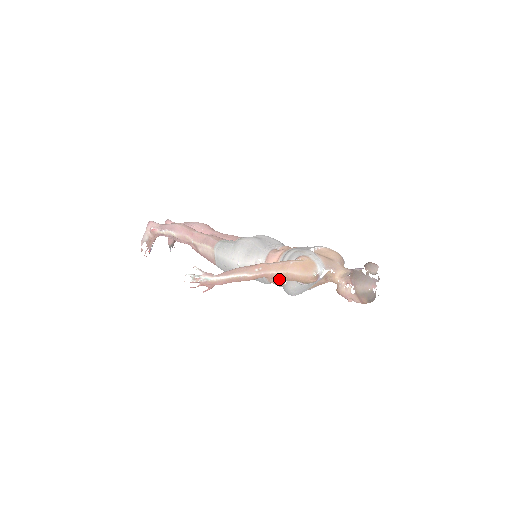
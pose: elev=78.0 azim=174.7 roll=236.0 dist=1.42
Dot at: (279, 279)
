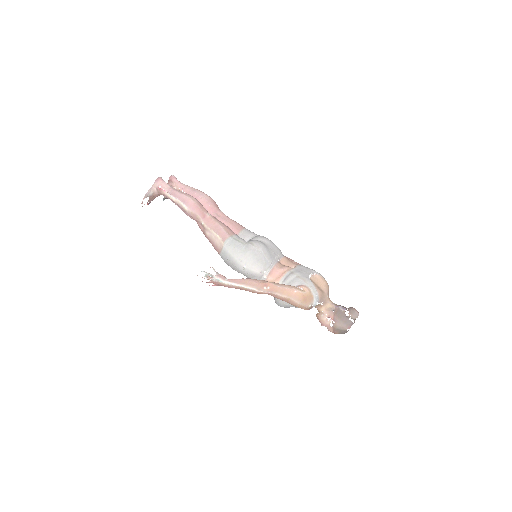
Dot at: occluded
